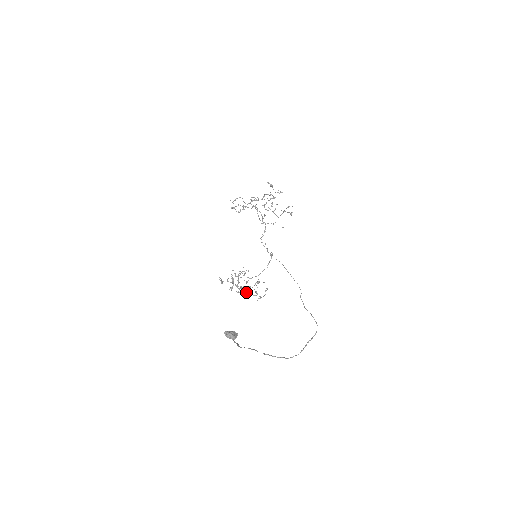
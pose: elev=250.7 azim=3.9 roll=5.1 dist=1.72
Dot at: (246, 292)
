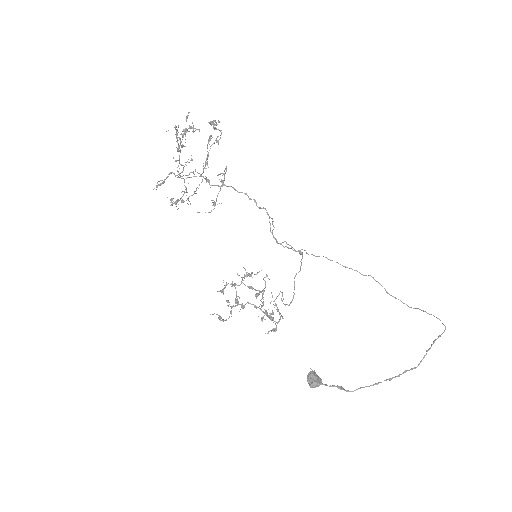
Dot at: occluded
